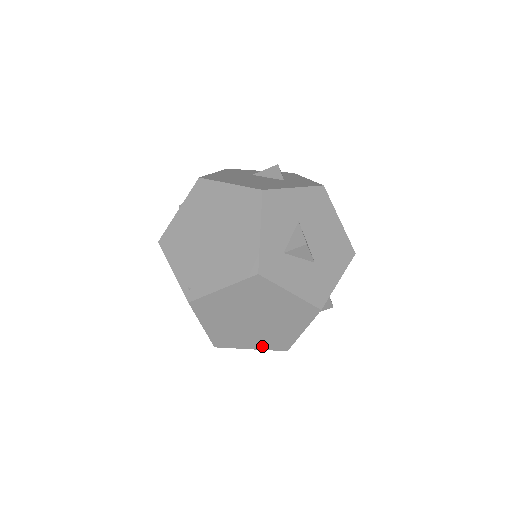
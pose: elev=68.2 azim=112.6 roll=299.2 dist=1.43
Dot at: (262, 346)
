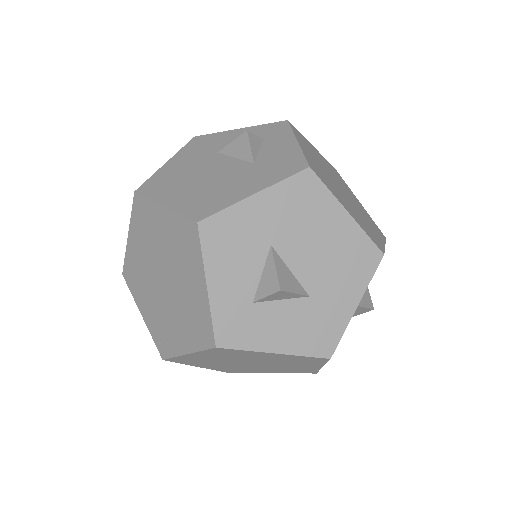
Dot at: (282, 372)
